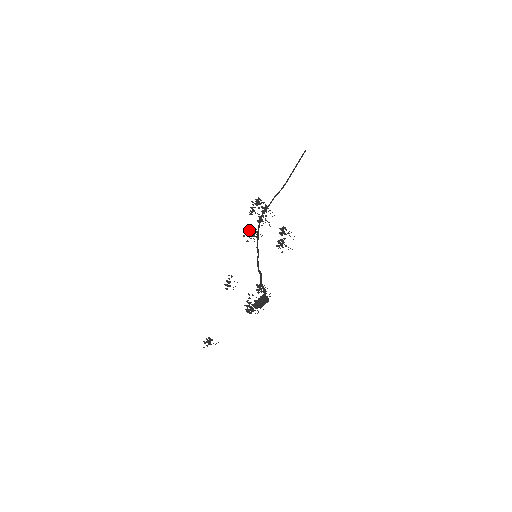
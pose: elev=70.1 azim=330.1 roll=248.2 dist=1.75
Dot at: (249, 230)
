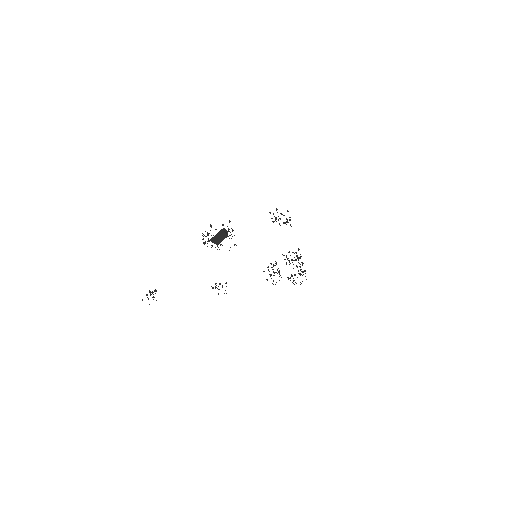
Dot at: occluded
